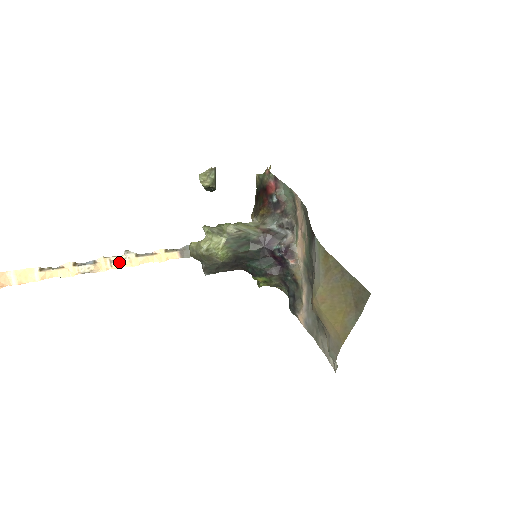
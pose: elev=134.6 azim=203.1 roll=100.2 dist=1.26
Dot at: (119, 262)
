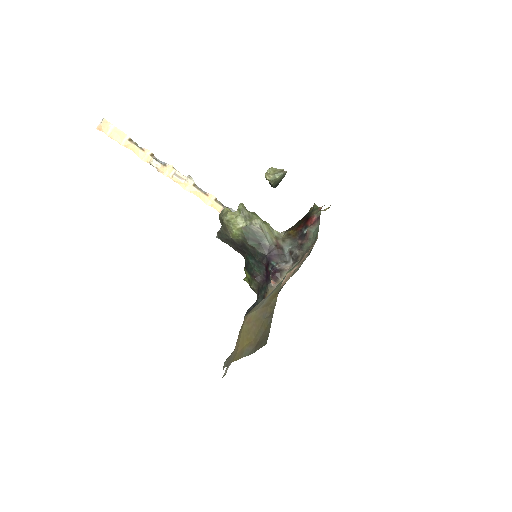
Dot at: (179, 179)
